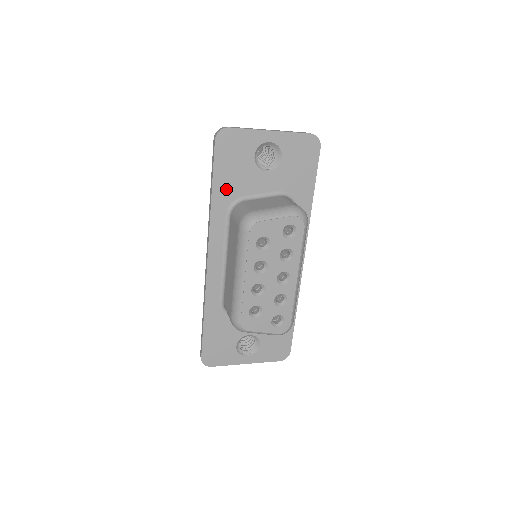
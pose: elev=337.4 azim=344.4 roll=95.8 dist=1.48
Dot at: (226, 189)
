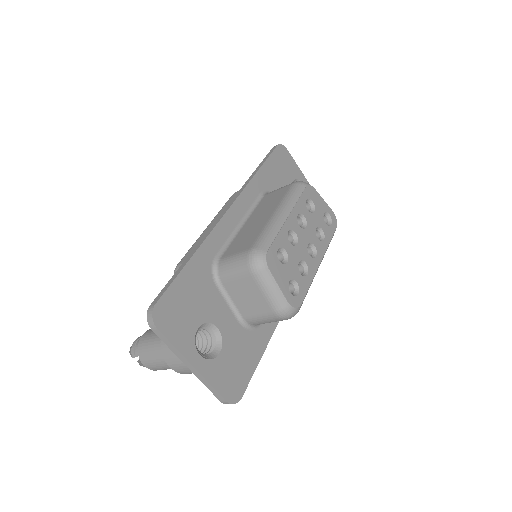
Dot at: (268, 178)
